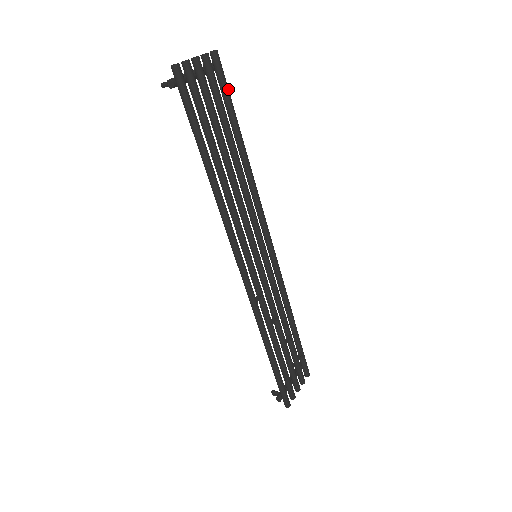
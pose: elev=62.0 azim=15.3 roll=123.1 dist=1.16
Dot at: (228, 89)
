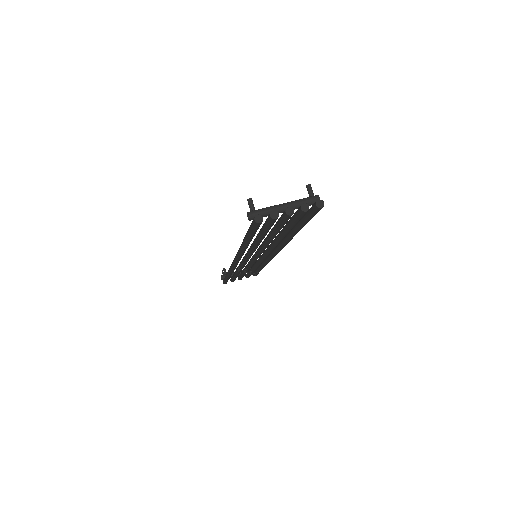
Dot at: occluded
